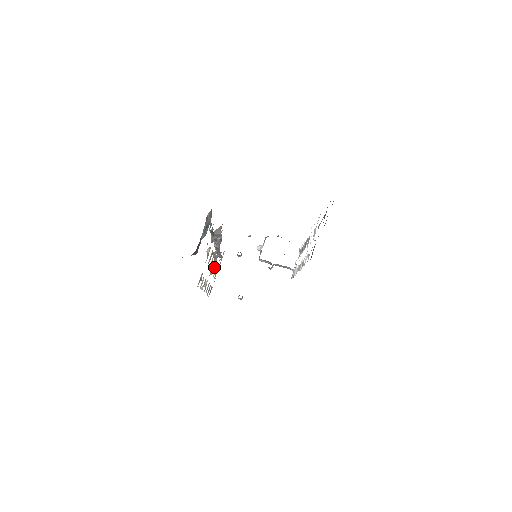
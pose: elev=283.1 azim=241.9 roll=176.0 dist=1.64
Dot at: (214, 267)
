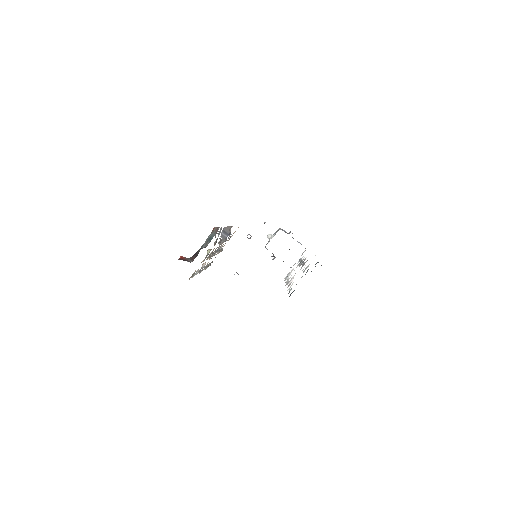
Dot at: (217, 251)
